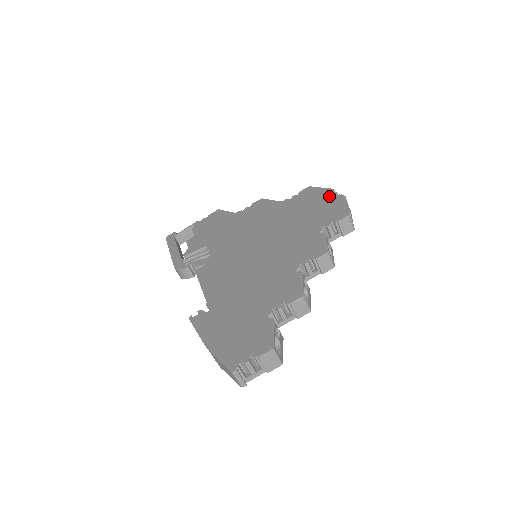
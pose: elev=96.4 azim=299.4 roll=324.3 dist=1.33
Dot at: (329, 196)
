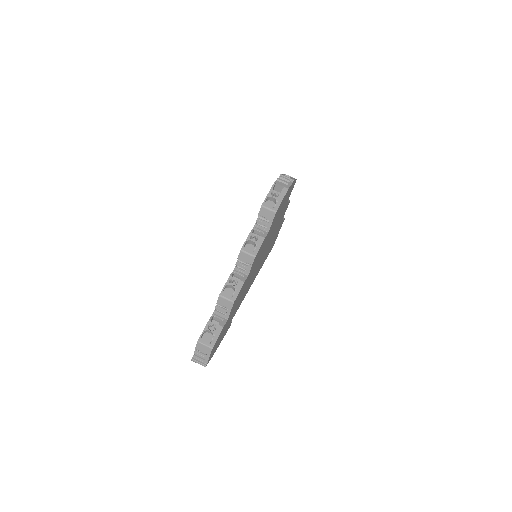
Dot at: occluded
